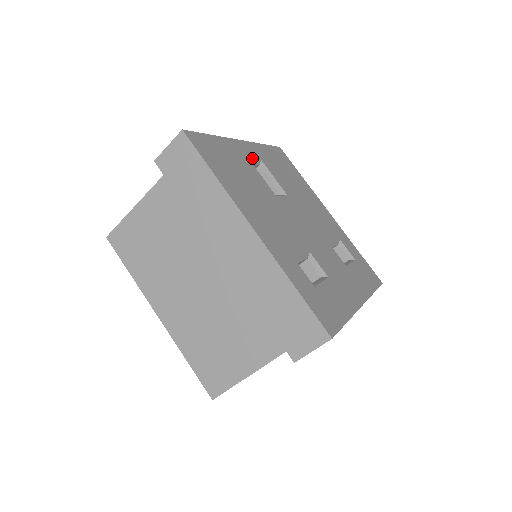
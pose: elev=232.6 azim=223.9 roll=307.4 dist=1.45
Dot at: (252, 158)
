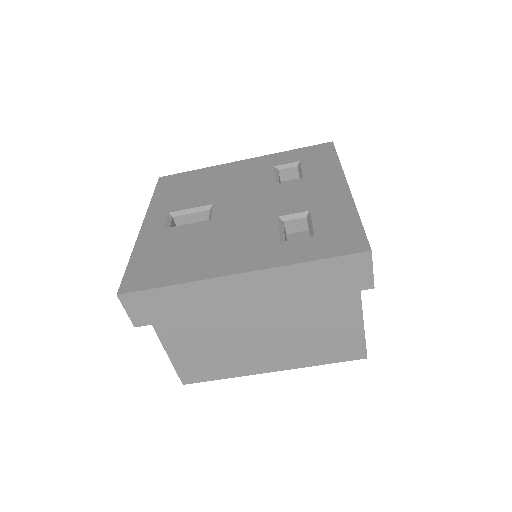
Dot at: (164, 224)
